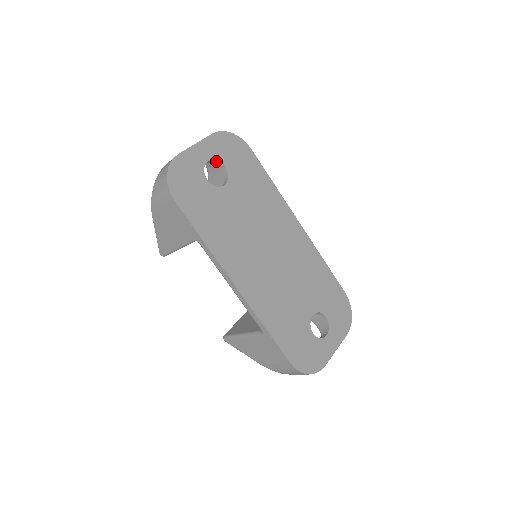
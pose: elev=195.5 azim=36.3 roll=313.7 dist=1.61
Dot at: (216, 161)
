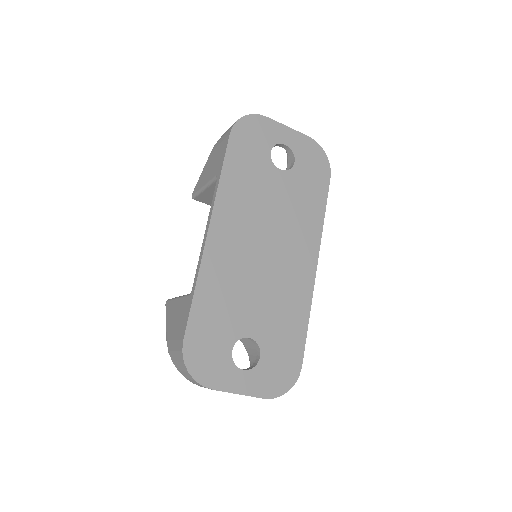
Dot at: (292, 152)
